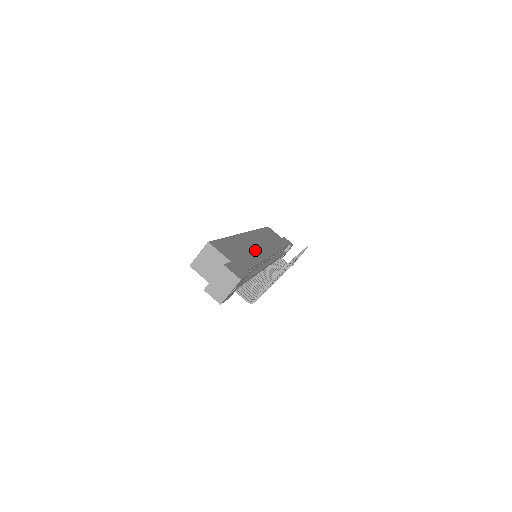
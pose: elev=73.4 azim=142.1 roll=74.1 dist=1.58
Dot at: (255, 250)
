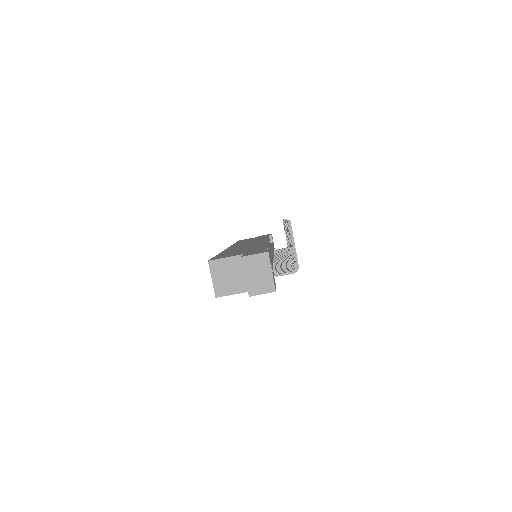
Dot at: occluded
